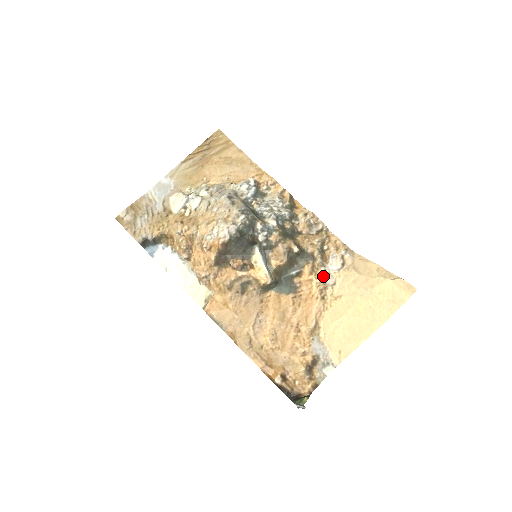
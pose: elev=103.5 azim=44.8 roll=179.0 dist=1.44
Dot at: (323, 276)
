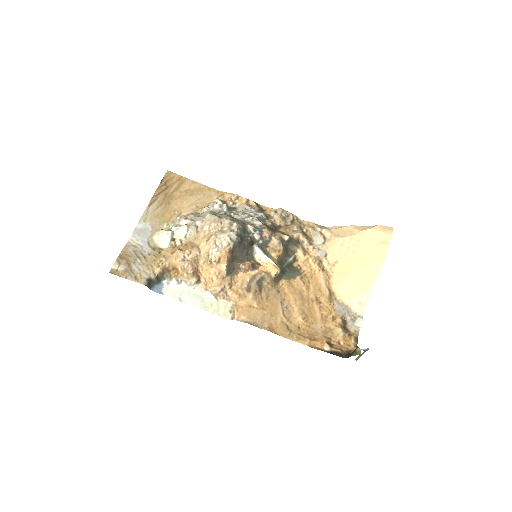
Dot at: (315, 252)
